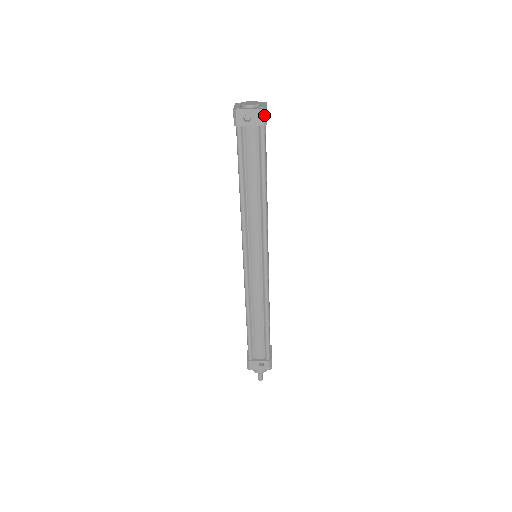
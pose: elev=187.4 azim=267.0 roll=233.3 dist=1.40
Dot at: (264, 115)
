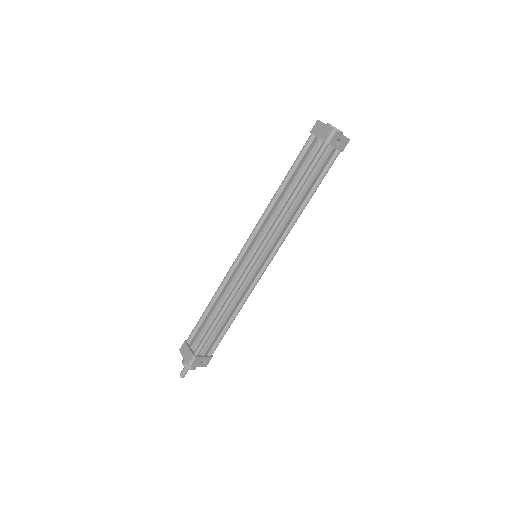
Dot at: occluded
